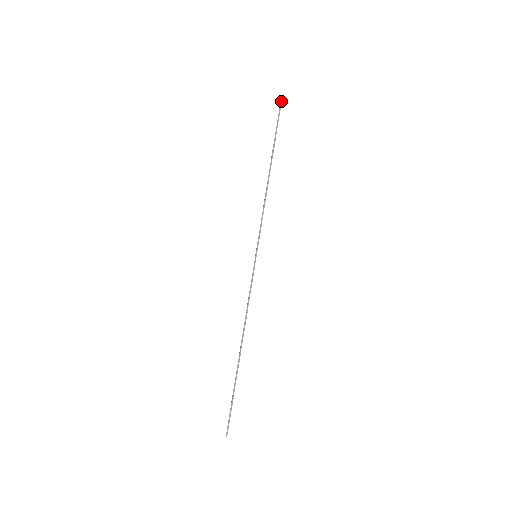
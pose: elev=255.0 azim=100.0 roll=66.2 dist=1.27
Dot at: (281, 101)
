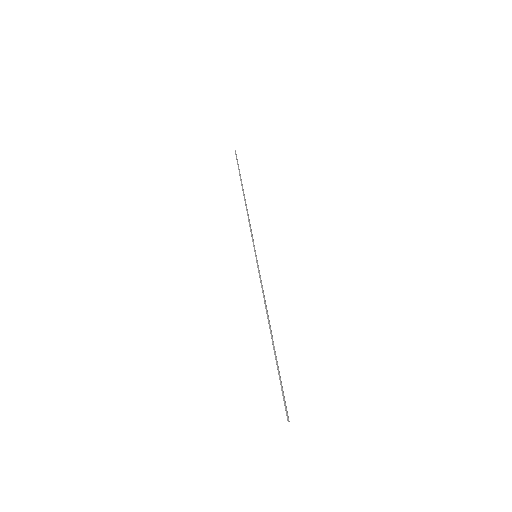
Dot at: (235, 153)
